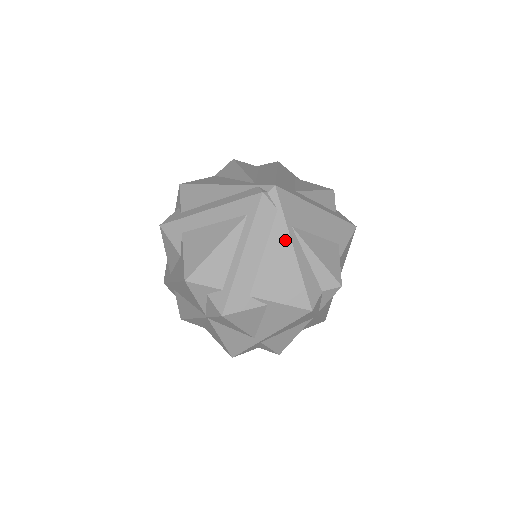
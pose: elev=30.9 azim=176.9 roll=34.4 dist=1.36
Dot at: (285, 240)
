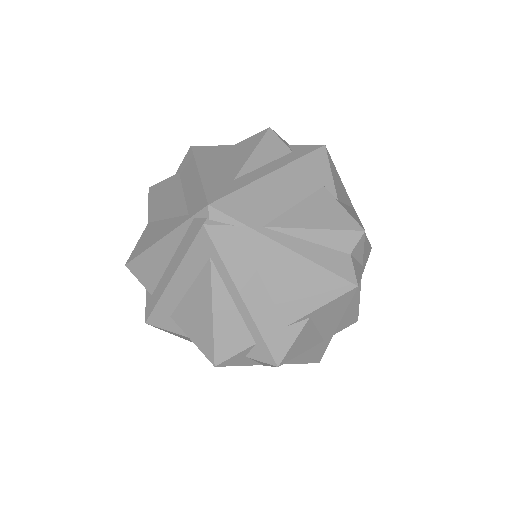
Dot at: (269, 247)
